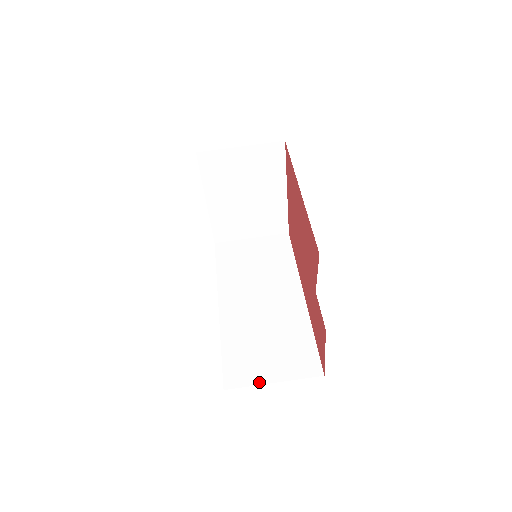
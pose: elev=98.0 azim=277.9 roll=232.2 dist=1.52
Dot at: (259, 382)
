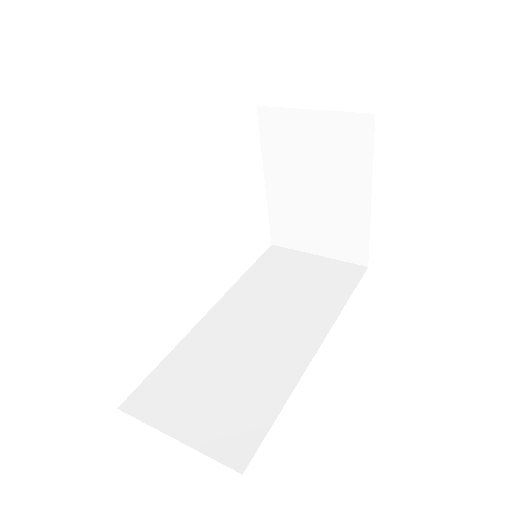
Dot at: (160, 425)
